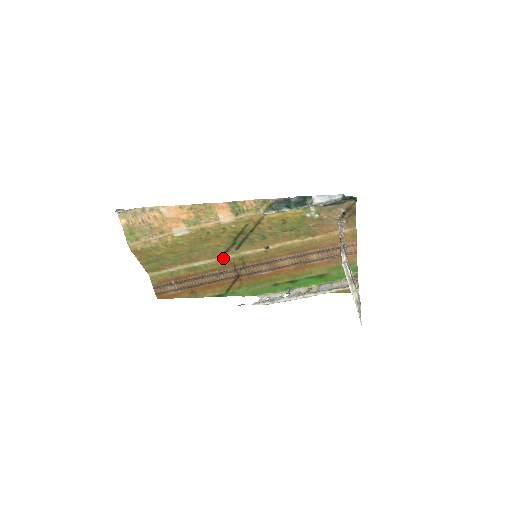
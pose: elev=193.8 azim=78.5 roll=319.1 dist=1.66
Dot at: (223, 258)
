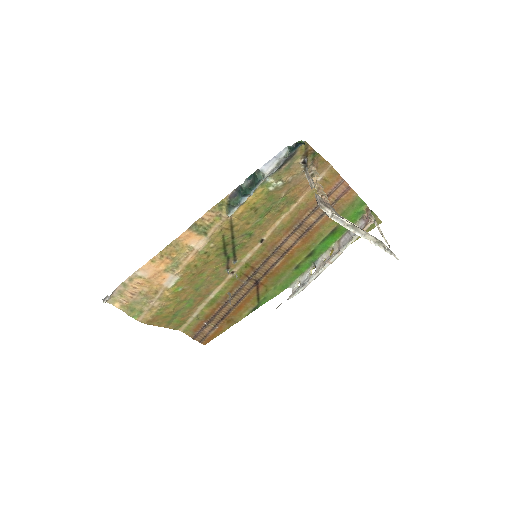
Dot at: (230, 276)
